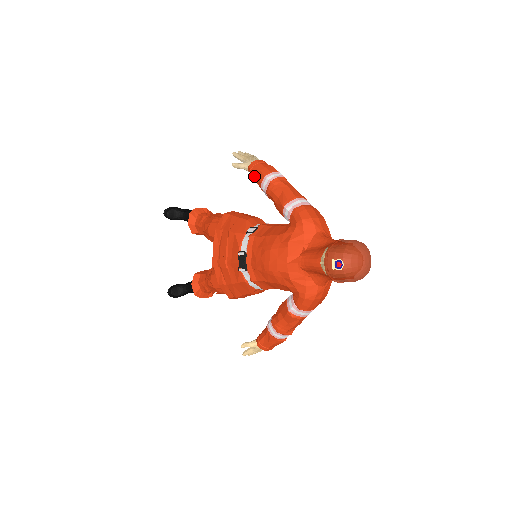
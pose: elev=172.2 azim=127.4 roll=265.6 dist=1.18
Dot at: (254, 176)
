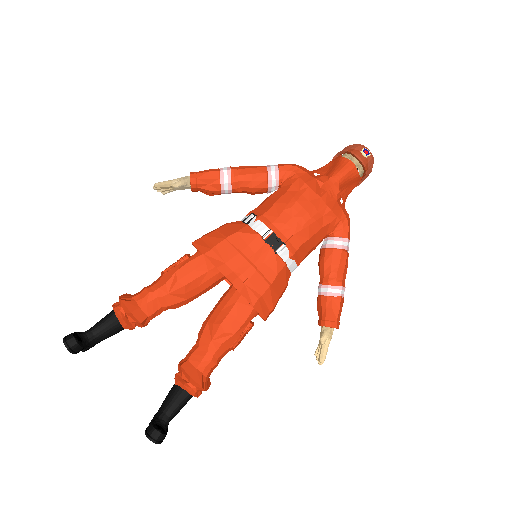
Dot at: (203, 183)
